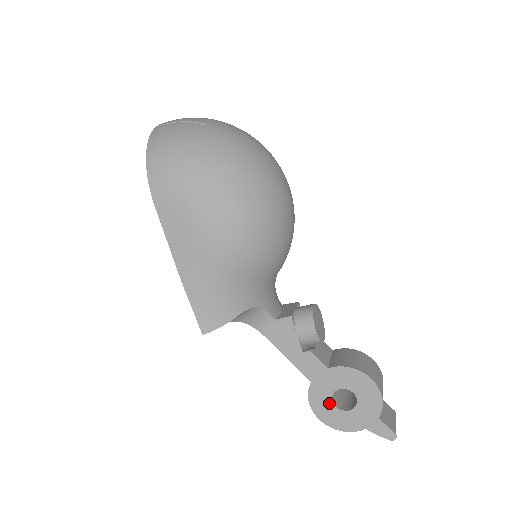
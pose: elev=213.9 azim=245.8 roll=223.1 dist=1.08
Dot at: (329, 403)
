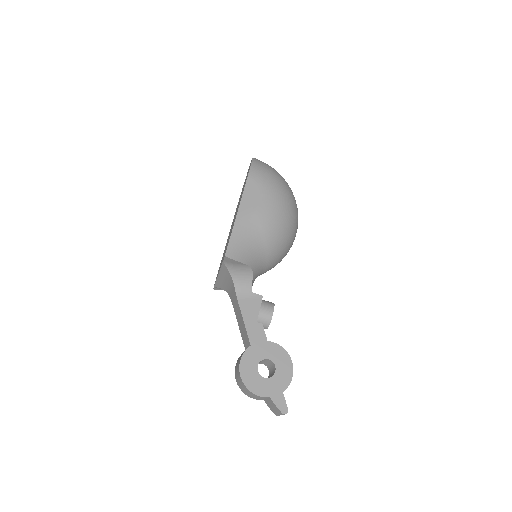
Dot at: (255, 366)
